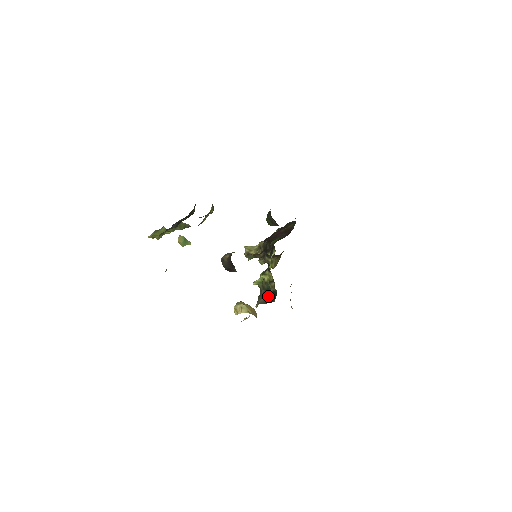
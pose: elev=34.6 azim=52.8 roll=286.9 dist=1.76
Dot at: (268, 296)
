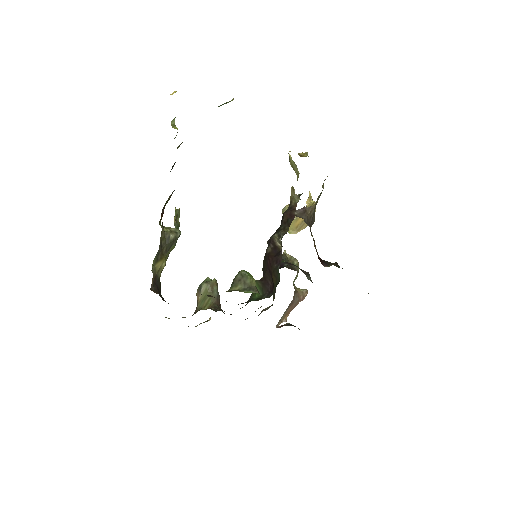
Dot at: occluded
